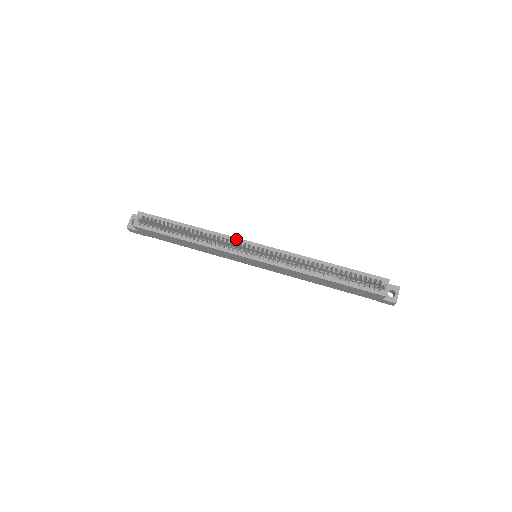
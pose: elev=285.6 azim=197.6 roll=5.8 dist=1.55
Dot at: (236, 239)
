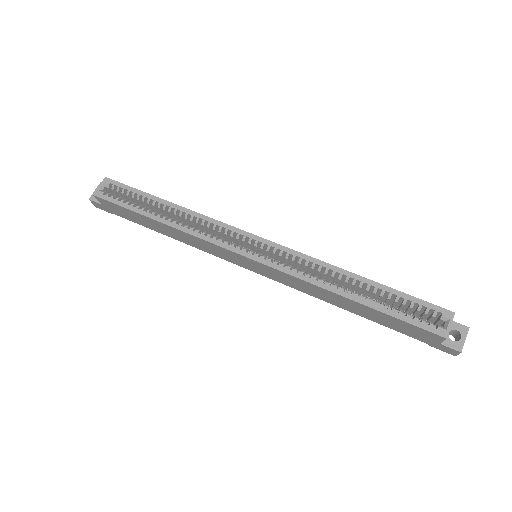
Dot at: (230, 227)
